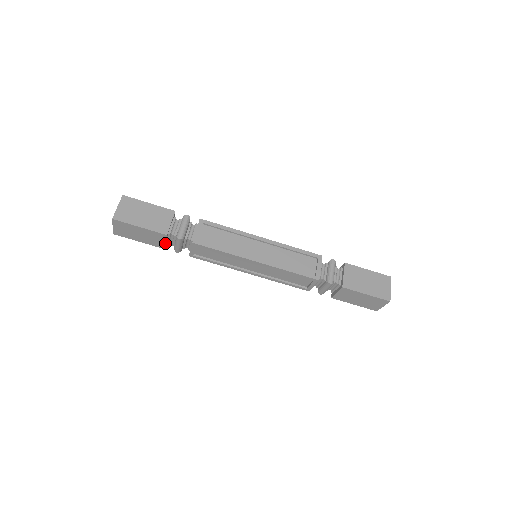
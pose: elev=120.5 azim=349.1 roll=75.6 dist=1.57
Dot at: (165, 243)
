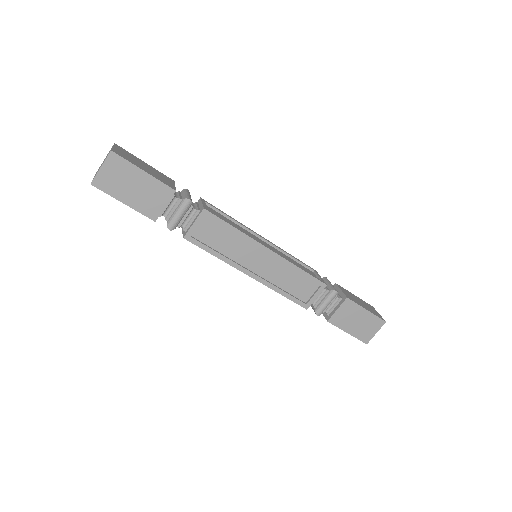
Dot at: occluded
